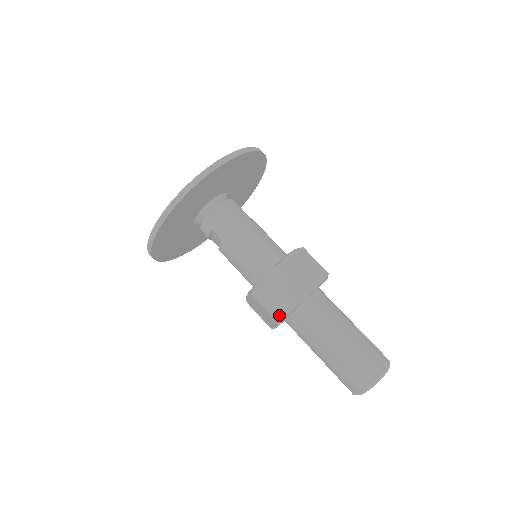
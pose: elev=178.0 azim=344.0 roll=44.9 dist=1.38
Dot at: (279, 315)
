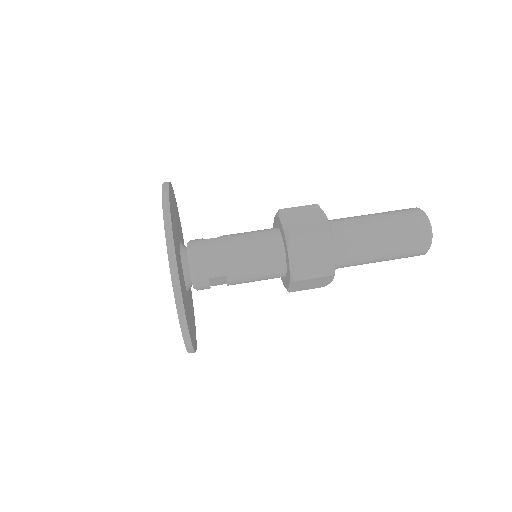
Dot at: (330, 270)
